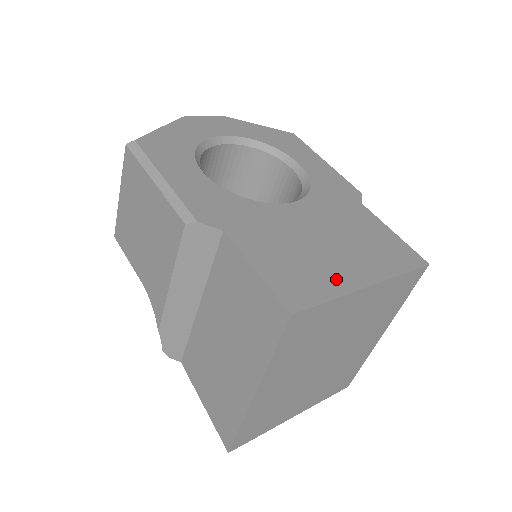
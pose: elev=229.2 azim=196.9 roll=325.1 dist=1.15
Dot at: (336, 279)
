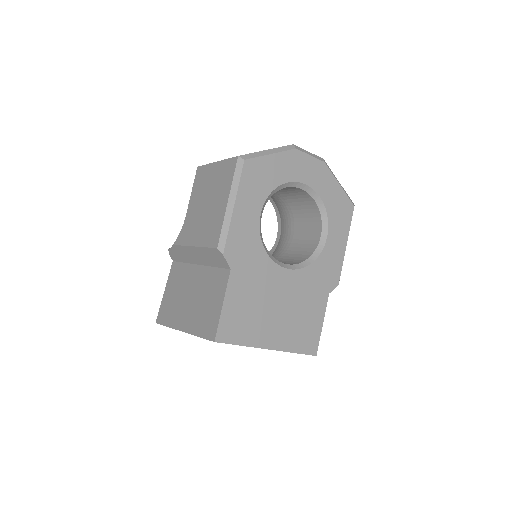
Dot at: (257, 335)
